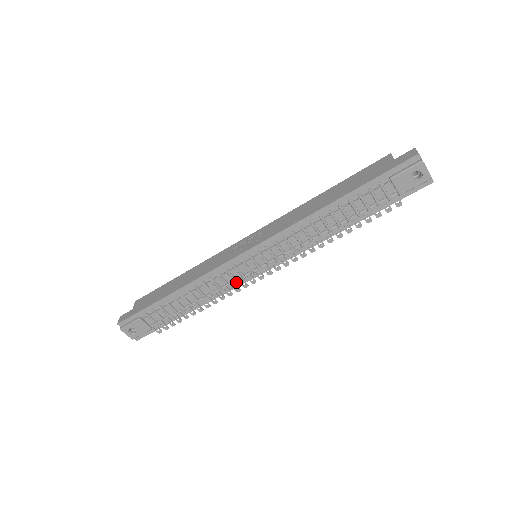
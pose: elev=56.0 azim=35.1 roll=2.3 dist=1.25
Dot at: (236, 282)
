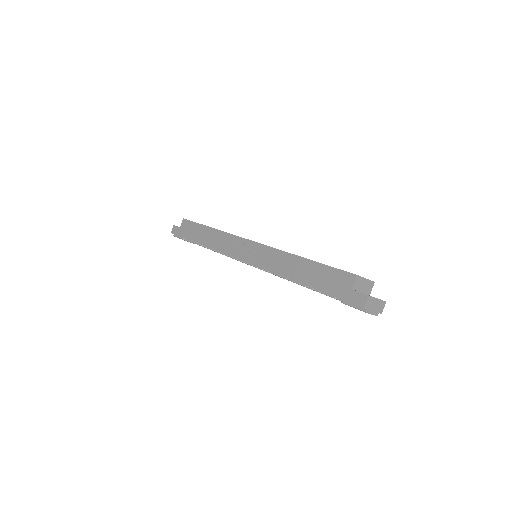
Dot at: occluded
